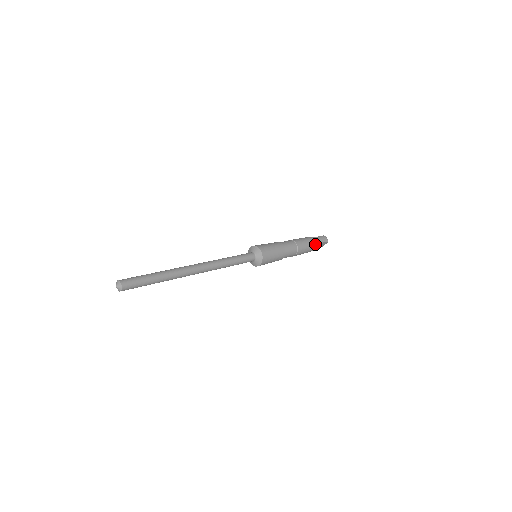
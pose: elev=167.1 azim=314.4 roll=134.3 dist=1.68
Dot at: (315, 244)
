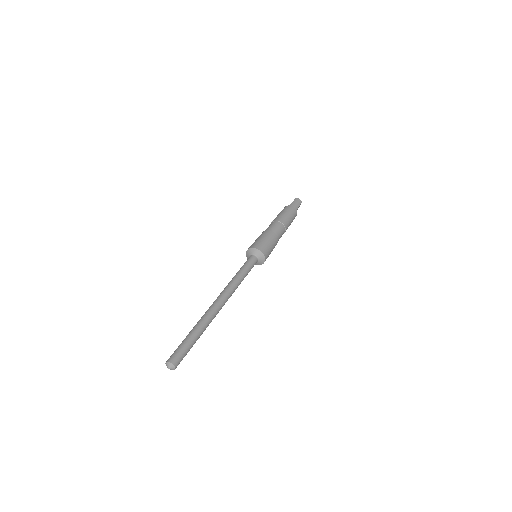
Dot at: (295, 212)
